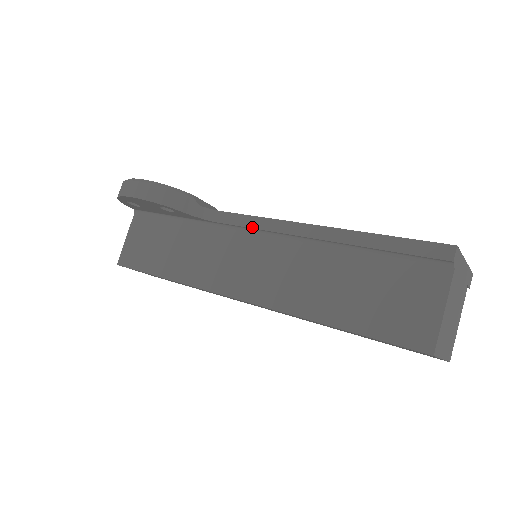
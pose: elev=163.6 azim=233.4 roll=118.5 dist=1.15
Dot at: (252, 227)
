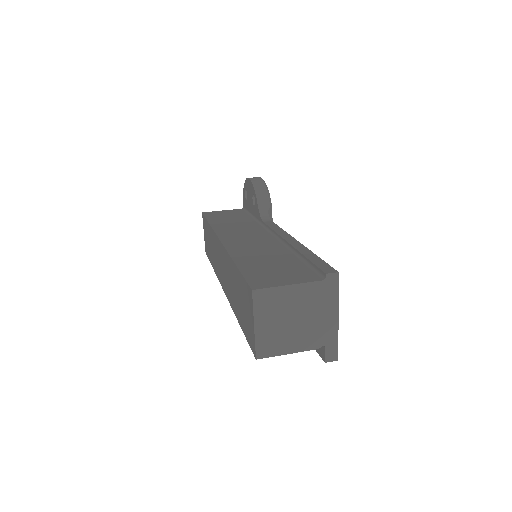
Dot at: (273, 229)
